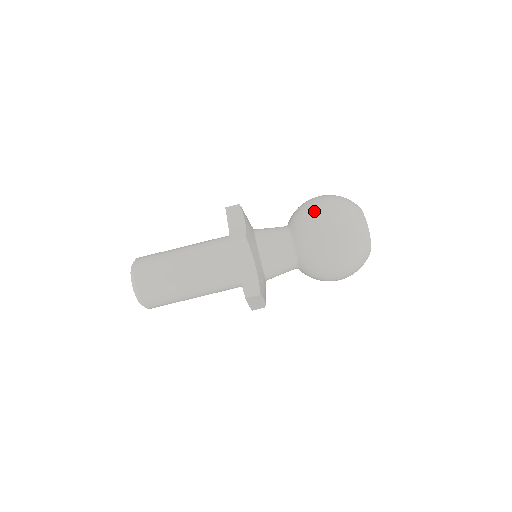
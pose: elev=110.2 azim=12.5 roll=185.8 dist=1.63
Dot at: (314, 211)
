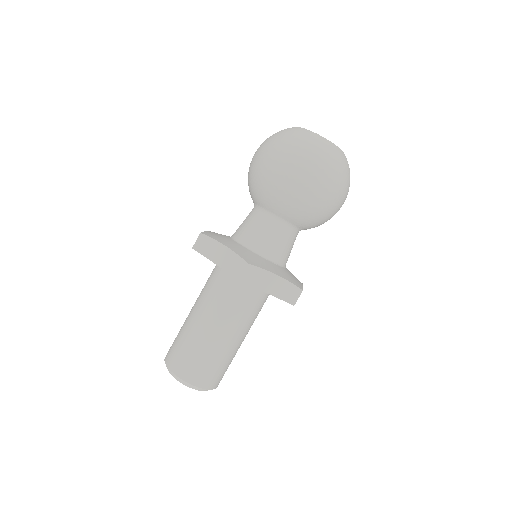
Dot at: (275, 177)
